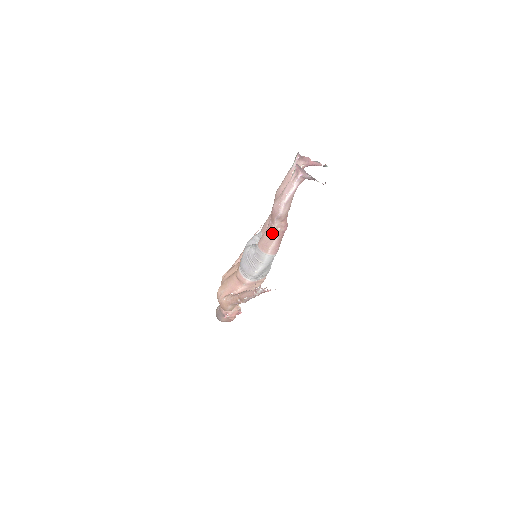
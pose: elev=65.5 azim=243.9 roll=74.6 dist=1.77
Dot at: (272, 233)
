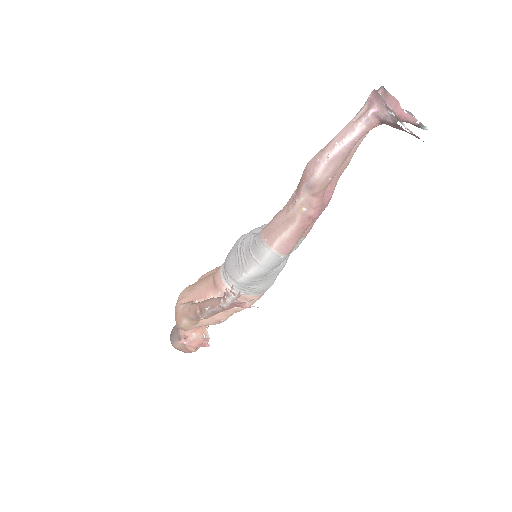
Dot at: (290, 213)
